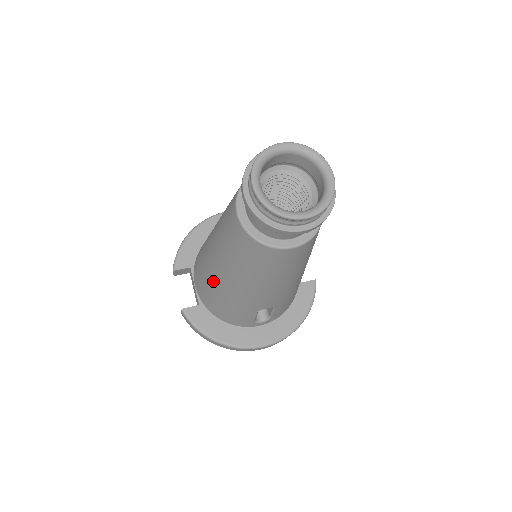
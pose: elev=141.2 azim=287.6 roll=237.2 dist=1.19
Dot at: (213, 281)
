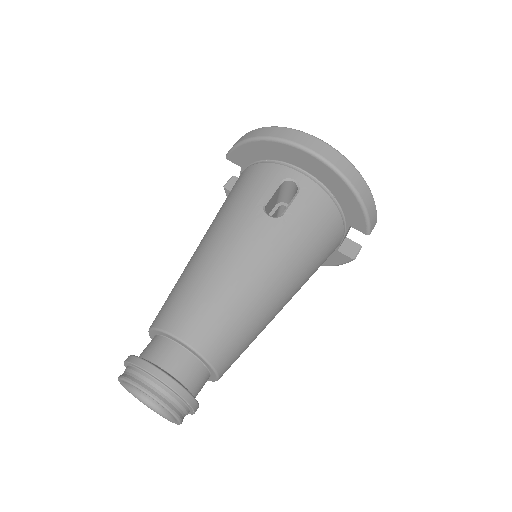
Dot at: occluded
